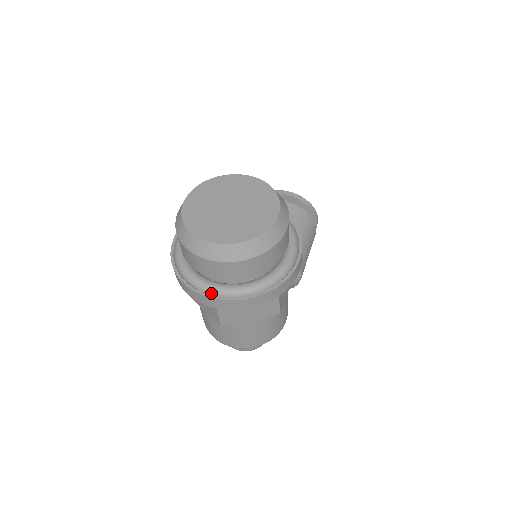
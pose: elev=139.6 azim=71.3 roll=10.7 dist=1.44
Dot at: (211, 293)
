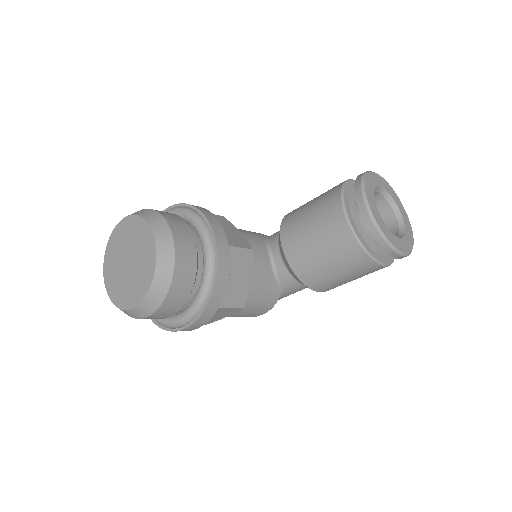
Dot at: occluded
